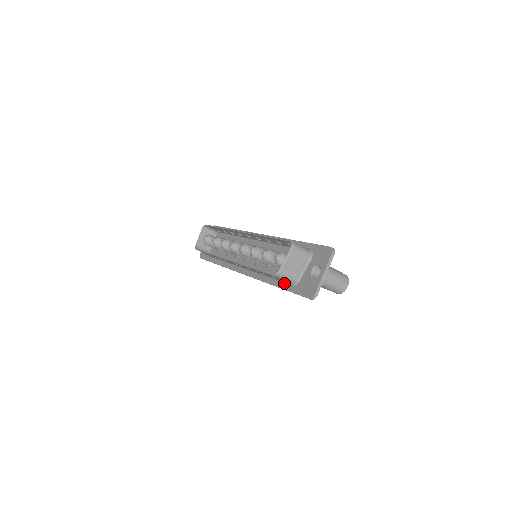
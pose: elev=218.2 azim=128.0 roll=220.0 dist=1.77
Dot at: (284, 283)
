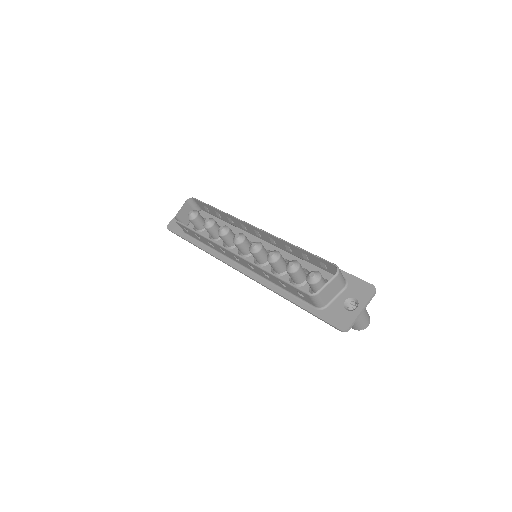
Dot at: (304, 302)
